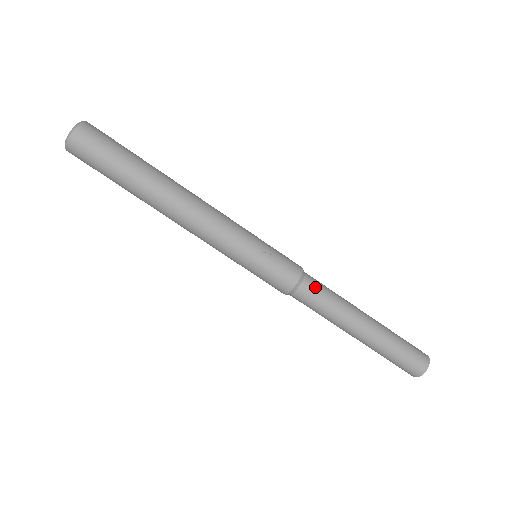
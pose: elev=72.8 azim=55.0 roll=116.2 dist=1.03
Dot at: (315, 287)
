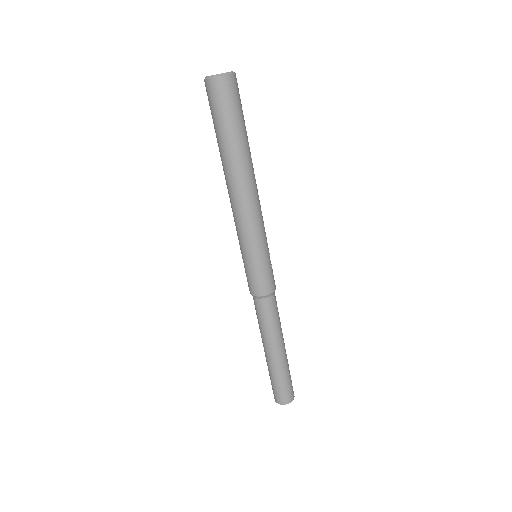
Dot at: (276, 301)
